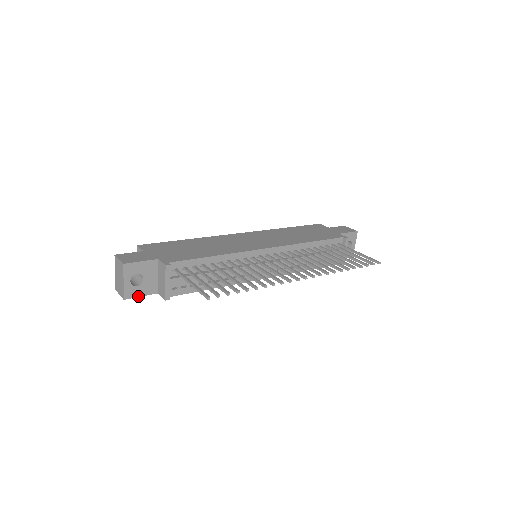
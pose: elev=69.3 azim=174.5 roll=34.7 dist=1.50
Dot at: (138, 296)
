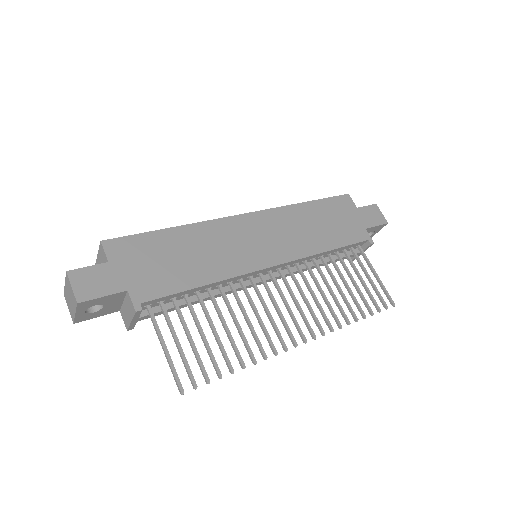
Dot at: (93, 317)
